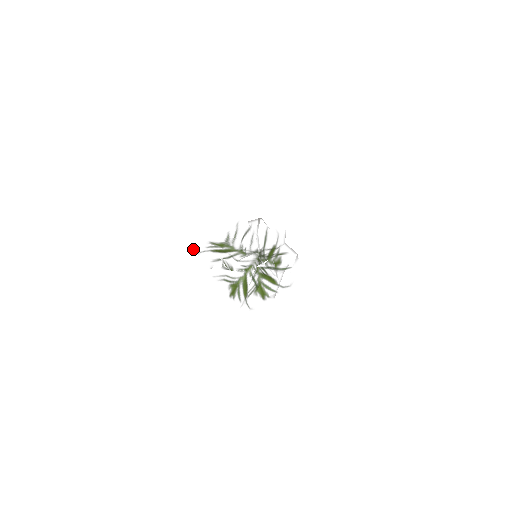
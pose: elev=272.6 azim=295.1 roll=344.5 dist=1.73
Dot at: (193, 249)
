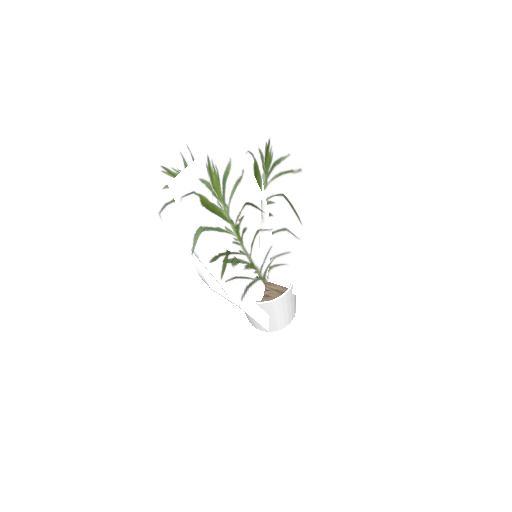
Dot at: (146, 199)
